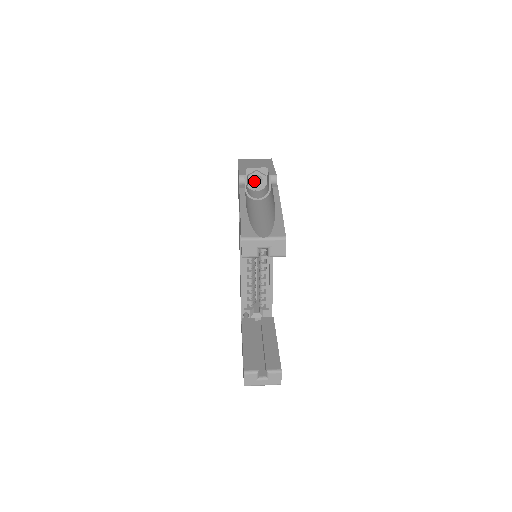
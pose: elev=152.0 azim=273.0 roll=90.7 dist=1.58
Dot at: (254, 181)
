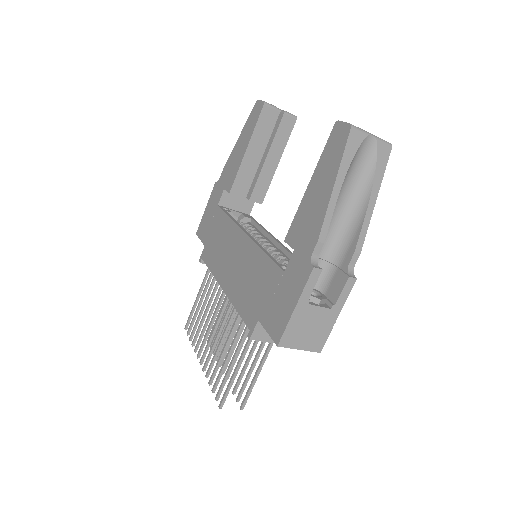
Dot at: occluded
